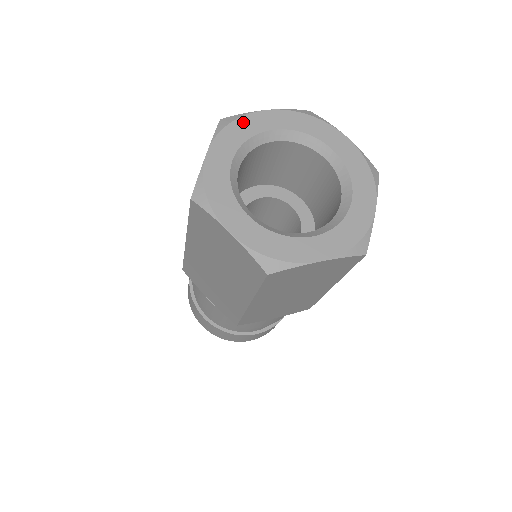
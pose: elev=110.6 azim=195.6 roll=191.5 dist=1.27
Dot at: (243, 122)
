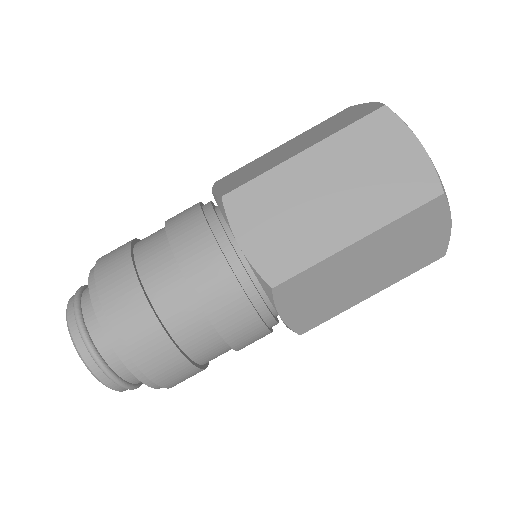
Dot at: occluded
